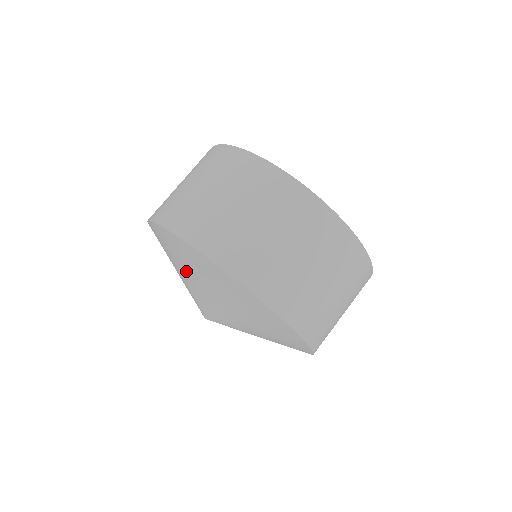
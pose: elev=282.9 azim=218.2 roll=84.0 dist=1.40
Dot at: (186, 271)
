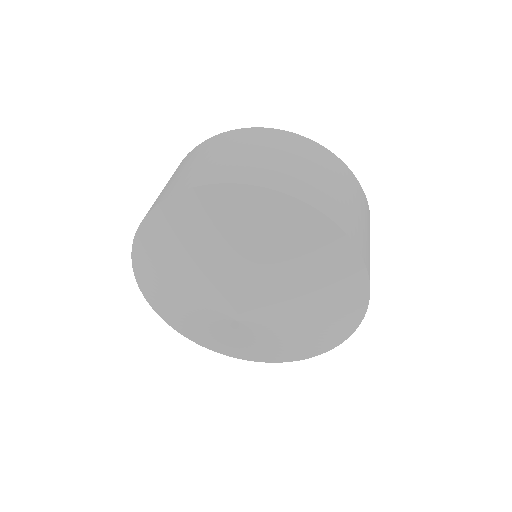
Dot at: (174, 272)
